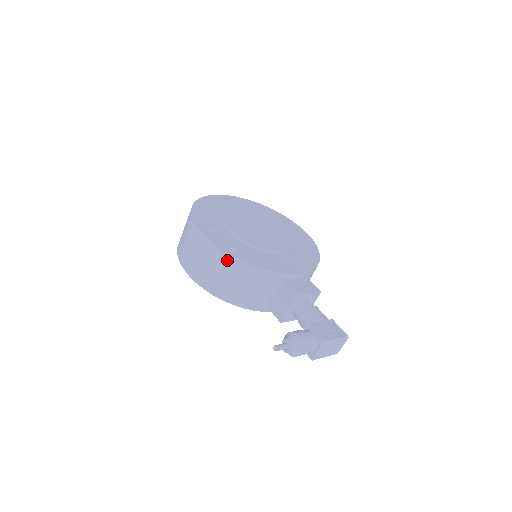
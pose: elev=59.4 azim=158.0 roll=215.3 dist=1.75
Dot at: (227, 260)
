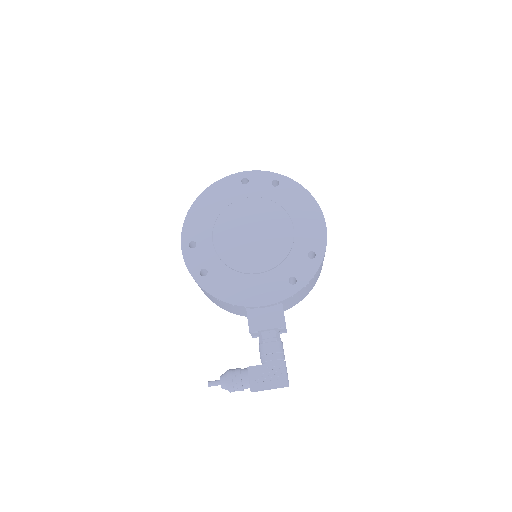
Dot at: occluded
